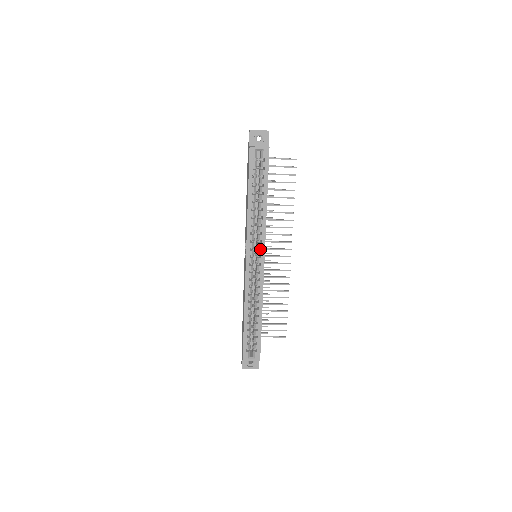
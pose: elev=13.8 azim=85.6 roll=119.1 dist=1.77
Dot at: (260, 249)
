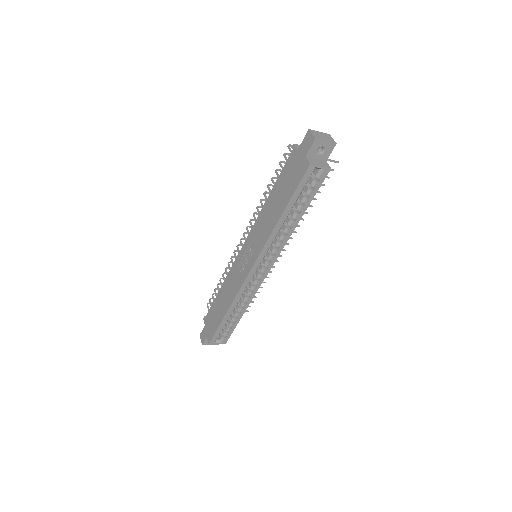
Dot at: occluded
